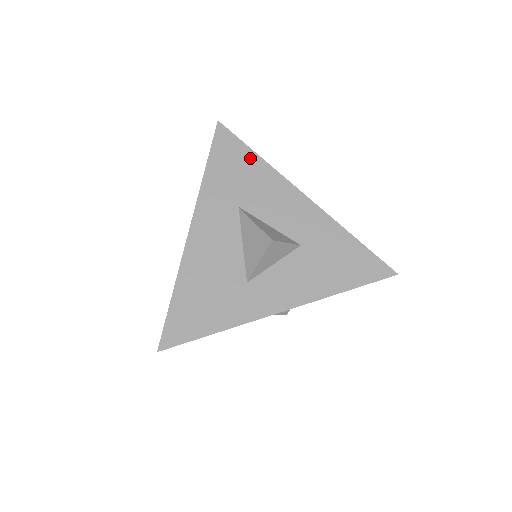
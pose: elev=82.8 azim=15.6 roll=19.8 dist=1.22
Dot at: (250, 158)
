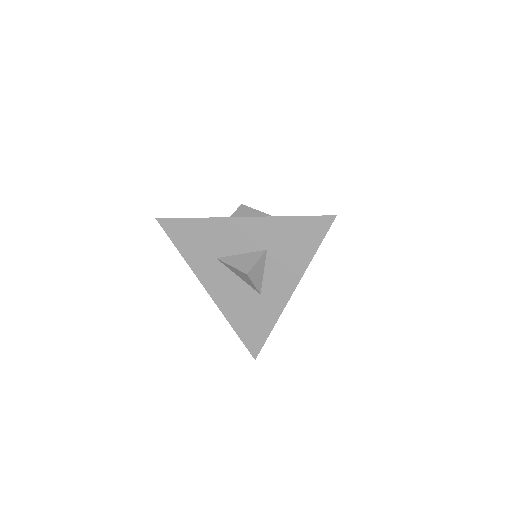
Dot at: (193, 224)
